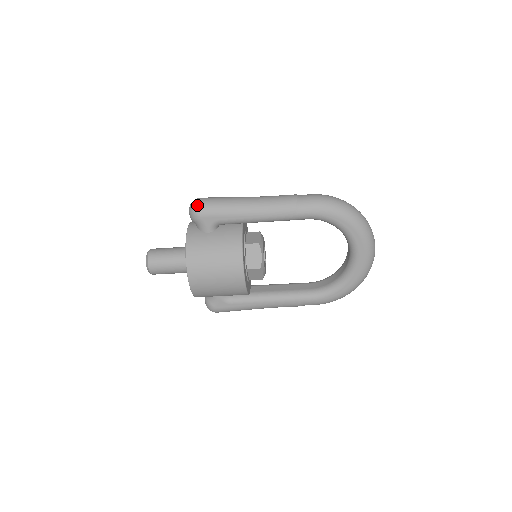
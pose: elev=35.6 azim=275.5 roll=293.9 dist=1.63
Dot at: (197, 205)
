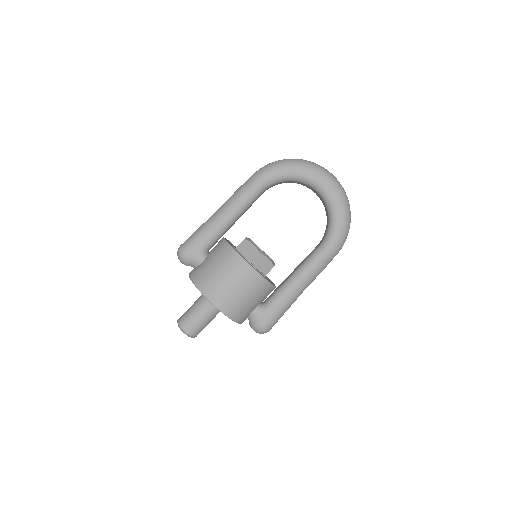
Dot at: (180, 249)
